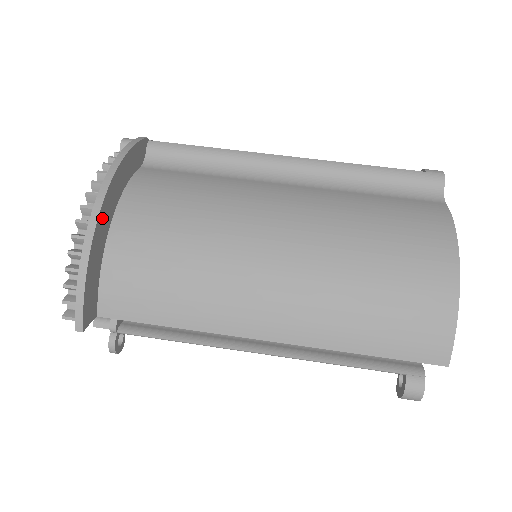
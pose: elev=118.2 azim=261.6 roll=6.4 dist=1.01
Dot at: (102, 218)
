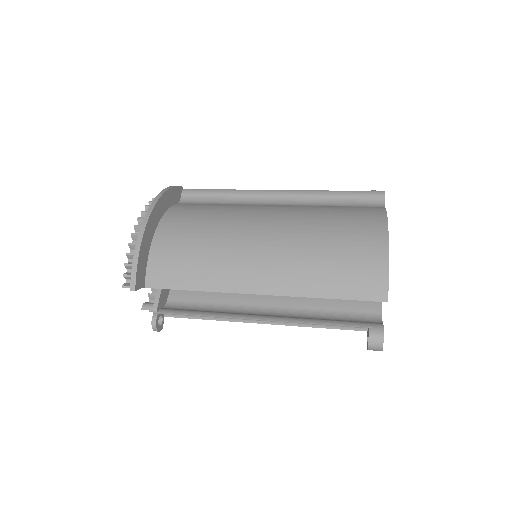
Dot at: (151, 222)
